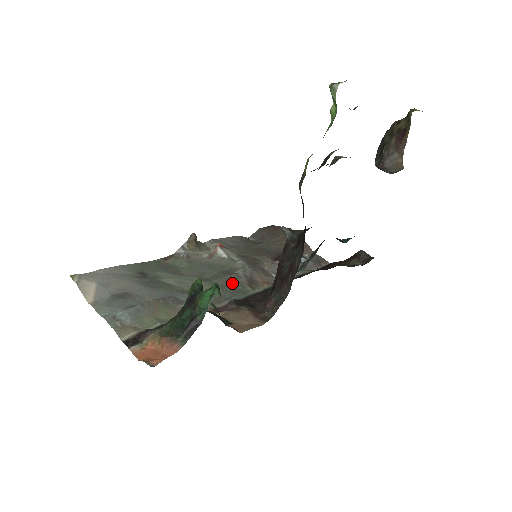
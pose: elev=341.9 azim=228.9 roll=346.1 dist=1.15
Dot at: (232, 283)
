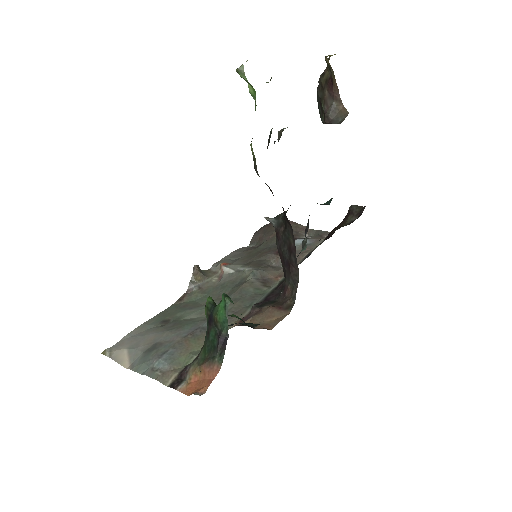
Dot at: (247, 291)
